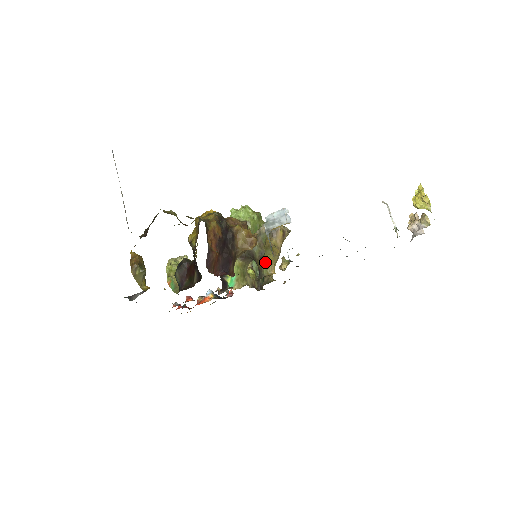
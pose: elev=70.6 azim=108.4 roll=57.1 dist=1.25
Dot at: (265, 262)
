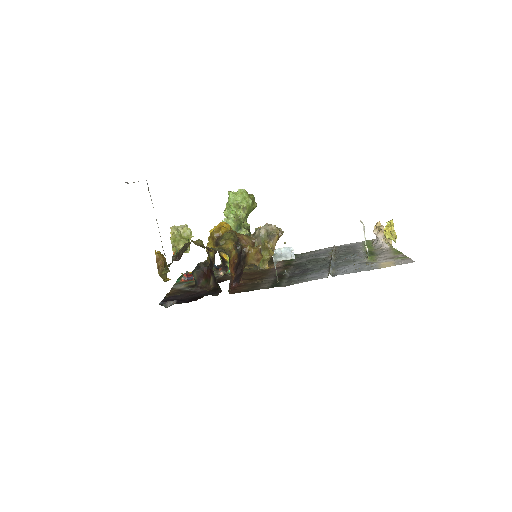
Dot at: (262, 260)
